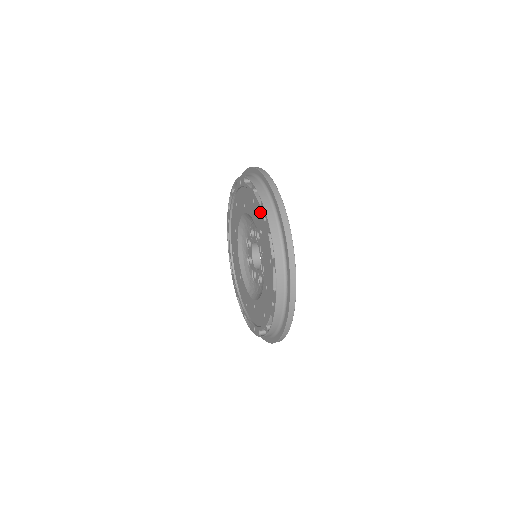
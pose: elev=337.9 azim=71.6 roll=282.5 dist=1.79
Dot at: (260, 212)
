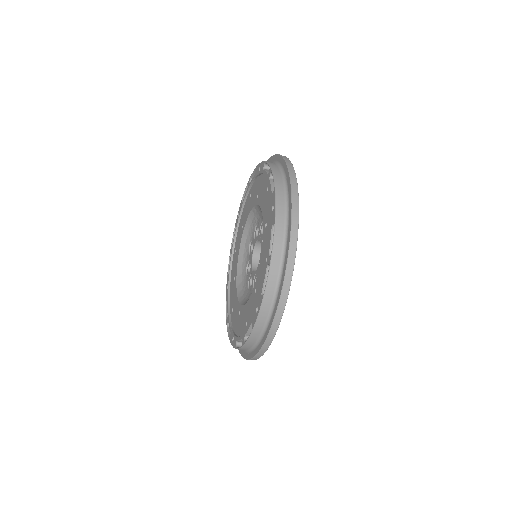
Dot at: (256, 184)
